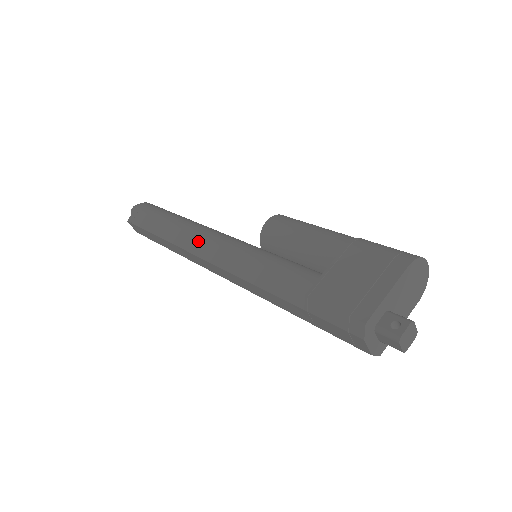
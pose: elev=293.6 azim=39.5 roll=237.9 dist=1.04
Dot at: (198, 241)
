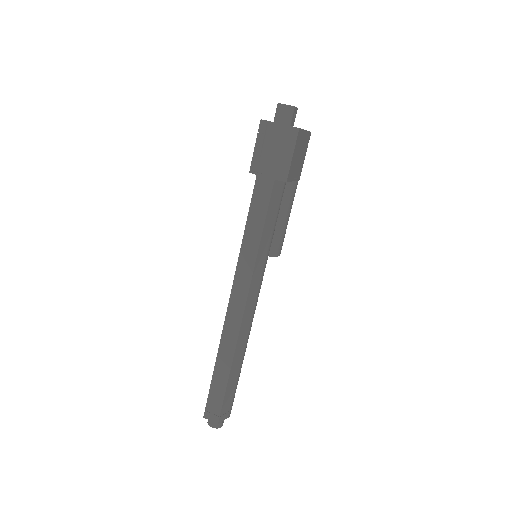
Dot at: occluded
